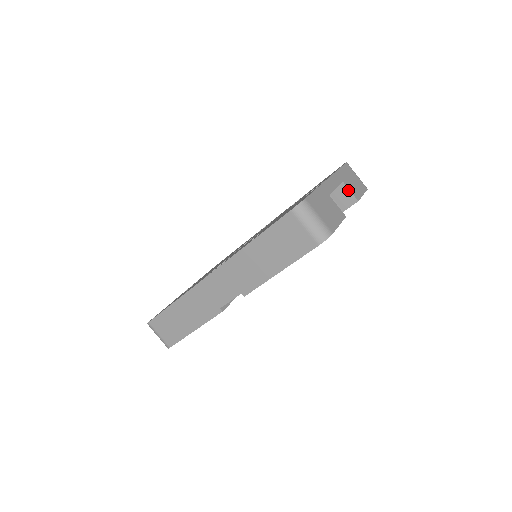
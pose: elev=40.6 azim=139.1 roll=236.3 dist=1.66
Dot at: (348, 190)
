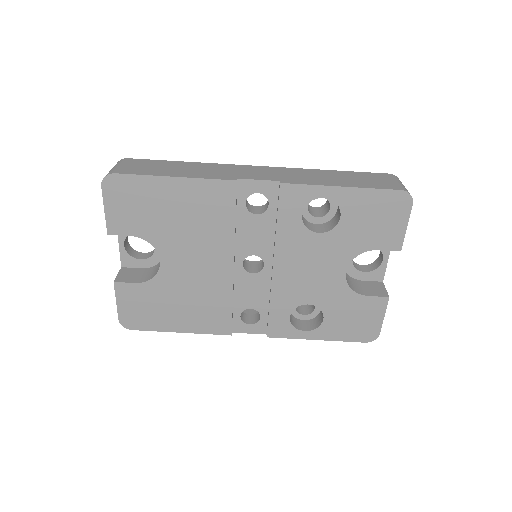
Dot at: (384, 287)
